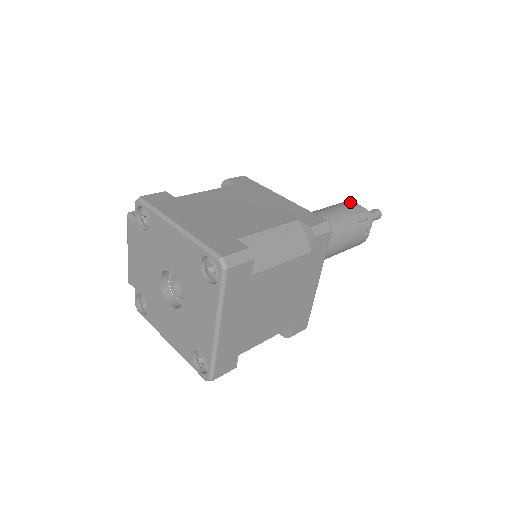
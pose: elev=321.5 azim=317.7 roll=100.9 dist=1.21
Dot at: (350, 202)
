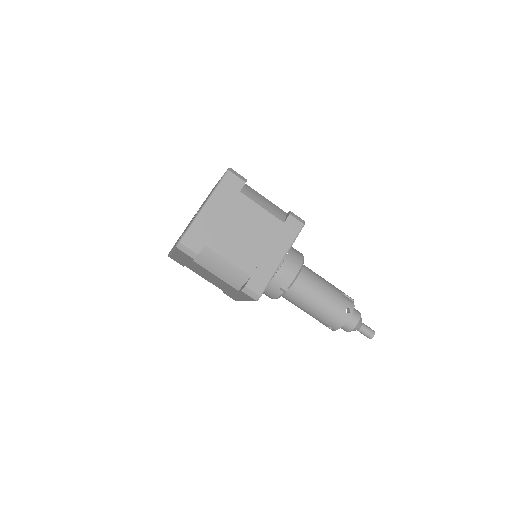
Dot at: occluded
